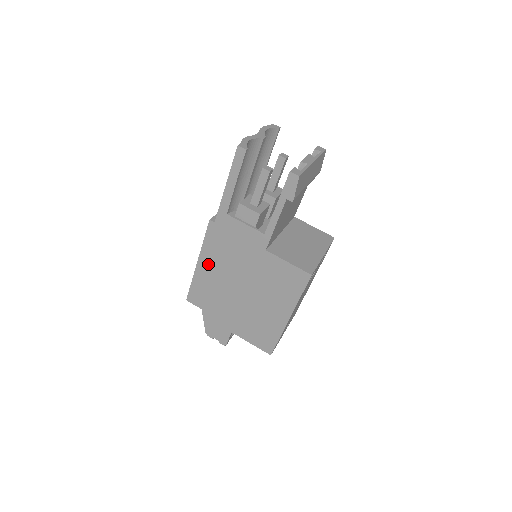
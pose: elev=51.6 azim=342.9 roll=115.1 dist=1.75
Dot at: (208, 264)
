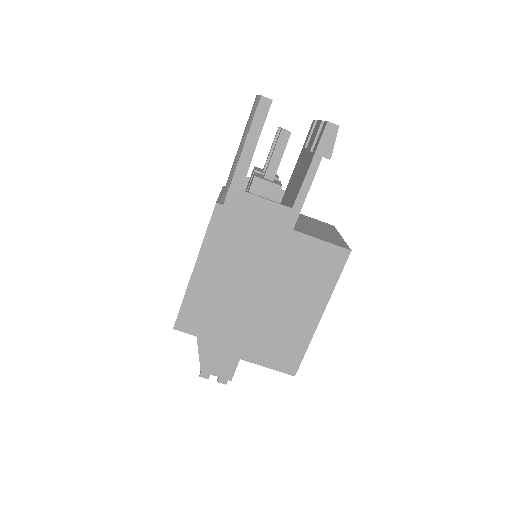
Dot at: (210, 267)
